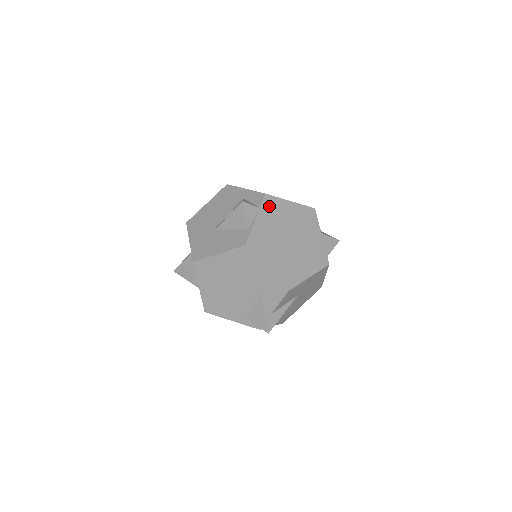
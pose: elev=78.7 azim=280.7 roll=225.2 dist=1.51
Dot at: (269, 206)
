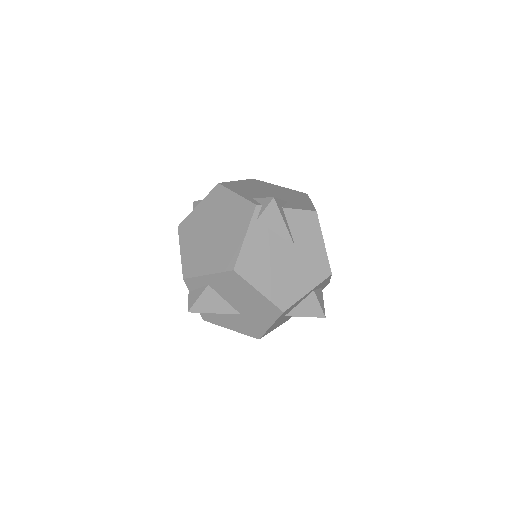
Dot at: occluded
